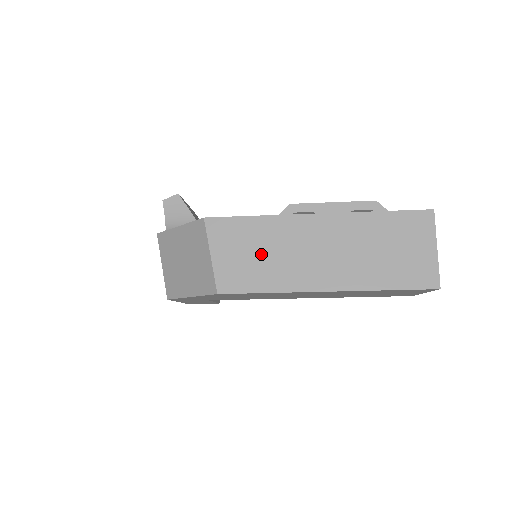
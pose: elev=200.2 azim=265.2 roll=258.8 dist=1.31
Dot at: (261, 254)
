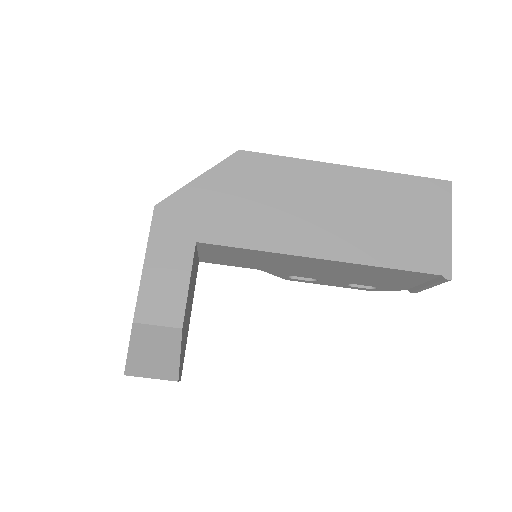
Dot at: occluded
